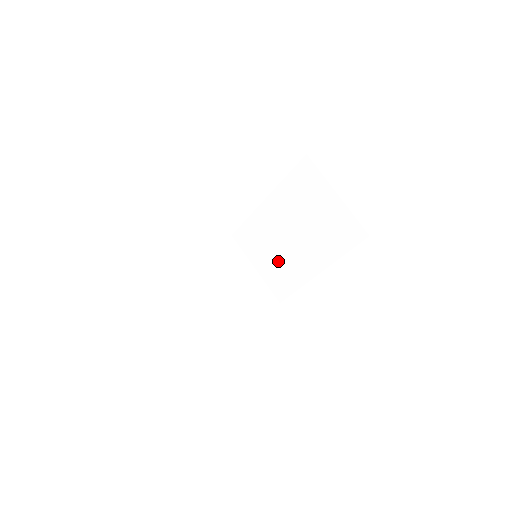
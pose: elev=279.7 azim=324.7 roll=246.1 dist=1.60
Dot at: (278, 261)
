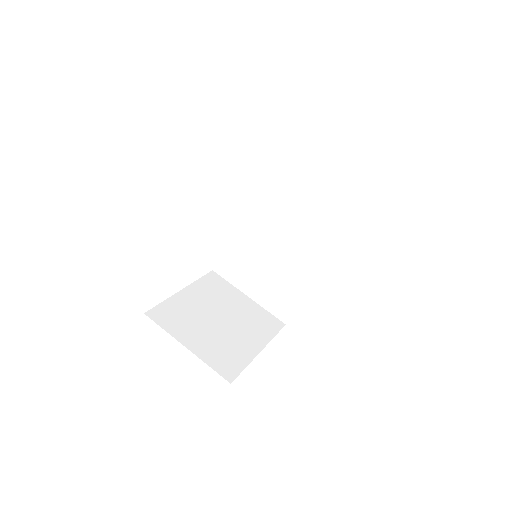
Dot at: (272, 275)
